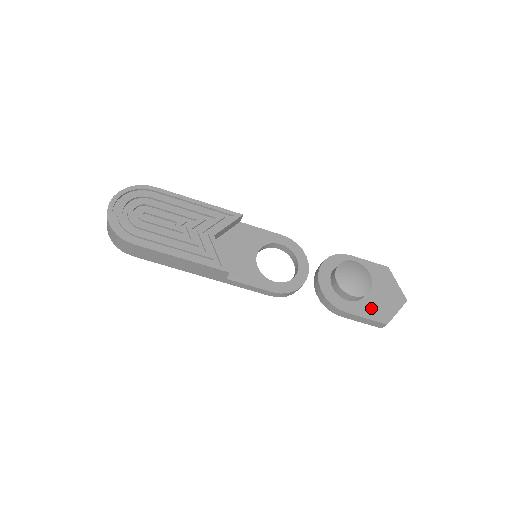
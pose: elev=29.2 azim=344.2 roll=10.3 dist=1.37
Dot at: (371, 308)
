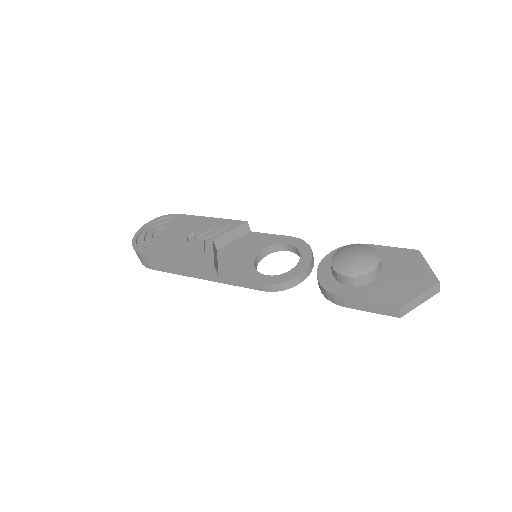
Dot at: (380, 292)
